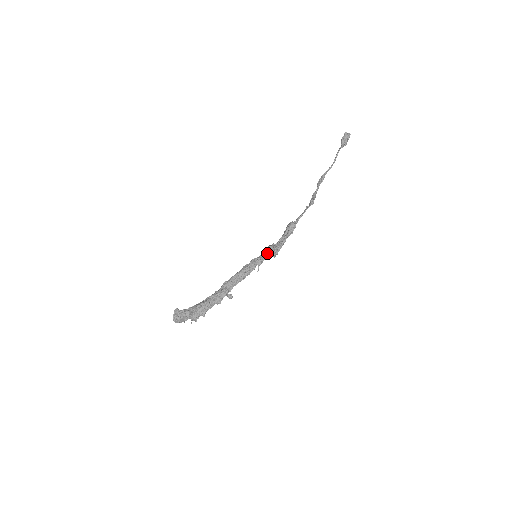
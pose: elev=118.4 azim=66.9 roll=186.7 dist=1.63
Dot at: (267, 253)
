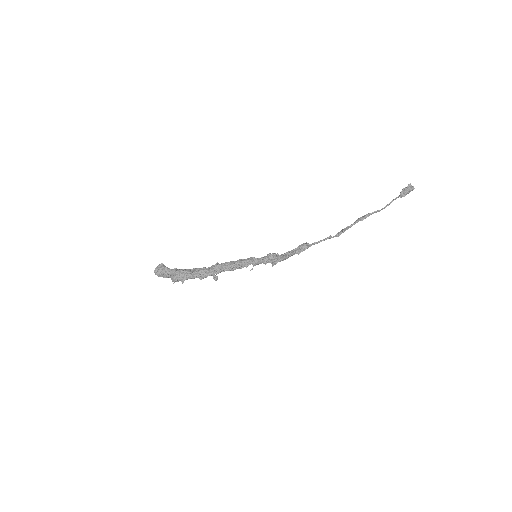
Dot at: (266, 259)
